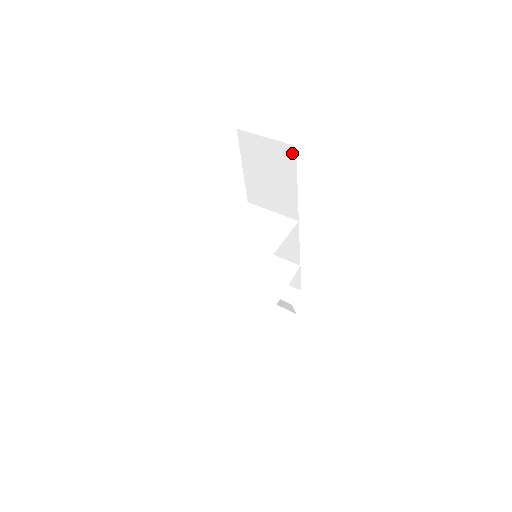
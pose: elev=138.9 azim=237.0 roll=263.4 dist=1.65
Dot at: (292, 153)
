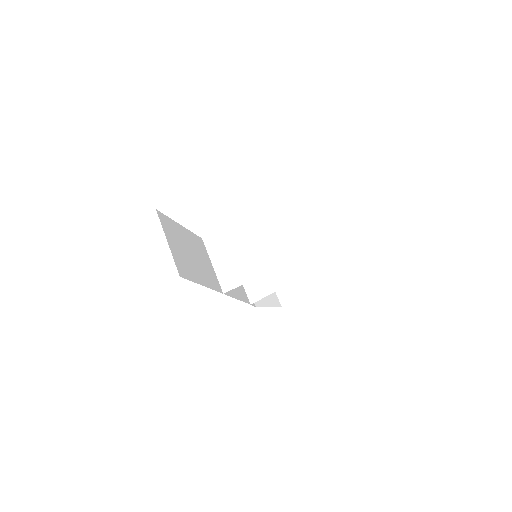
Dot at: occluded
